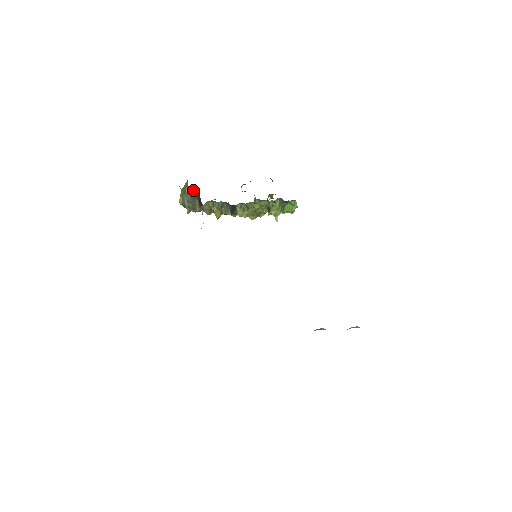
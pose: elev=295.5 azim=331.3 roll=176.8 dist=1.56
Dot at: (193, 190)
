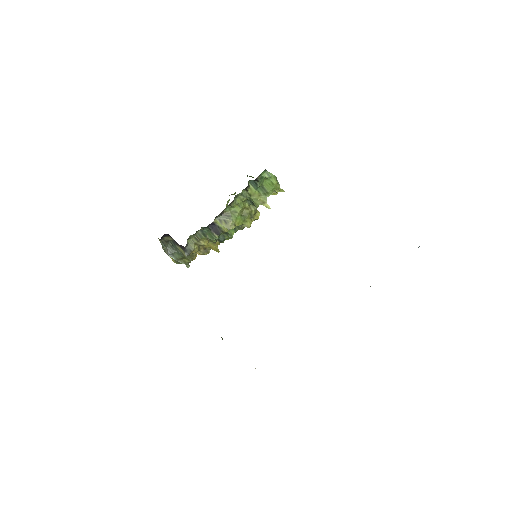
Dot at: (165, 239)
